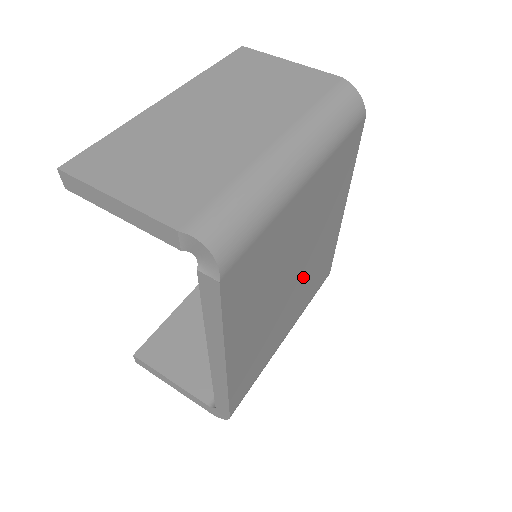
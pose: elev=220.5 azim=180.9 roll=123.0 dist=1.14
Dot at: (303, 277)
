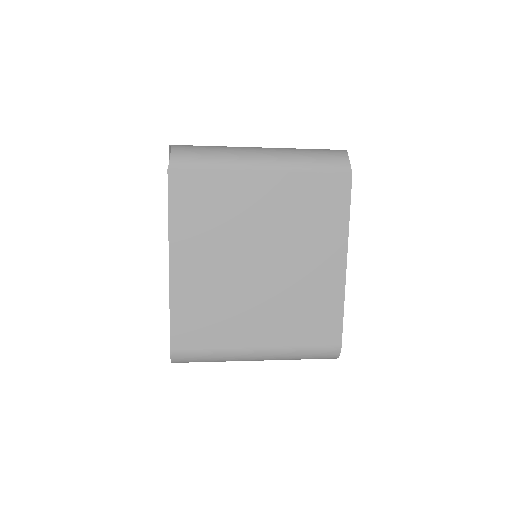
Dot at: (278, 285)
